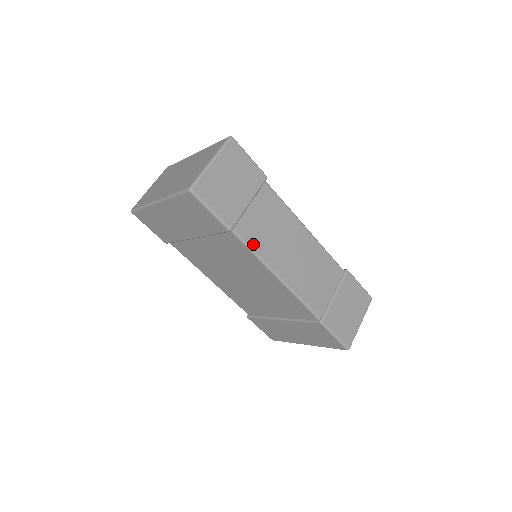
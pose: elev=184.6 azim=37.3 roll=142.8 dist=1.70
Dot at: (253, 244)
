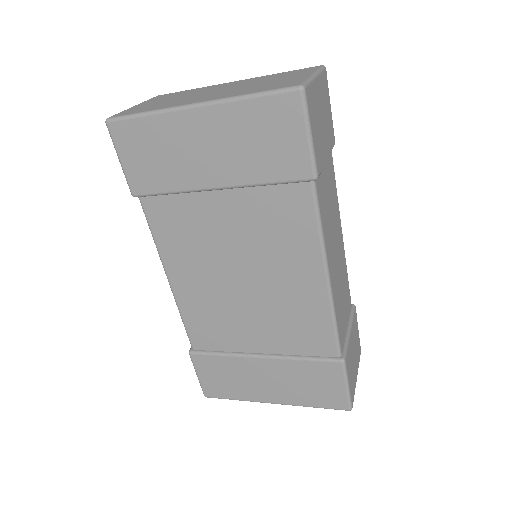
Dot at: (322, 215)
